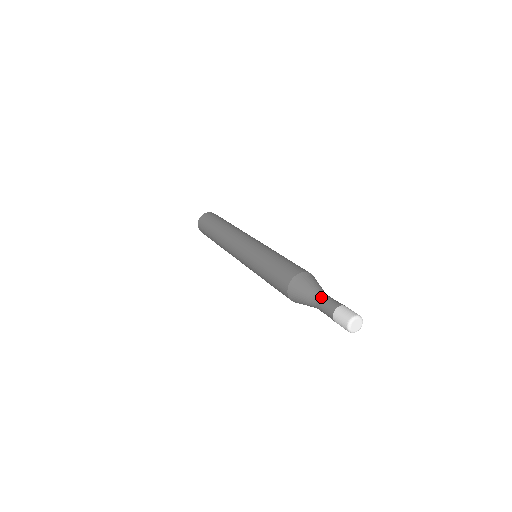
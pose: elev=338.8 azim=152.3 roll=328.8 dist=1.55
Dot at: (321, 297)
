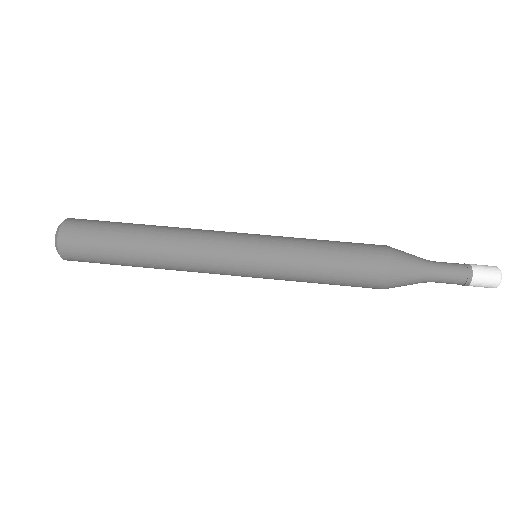
Dot at: (439, 263)
